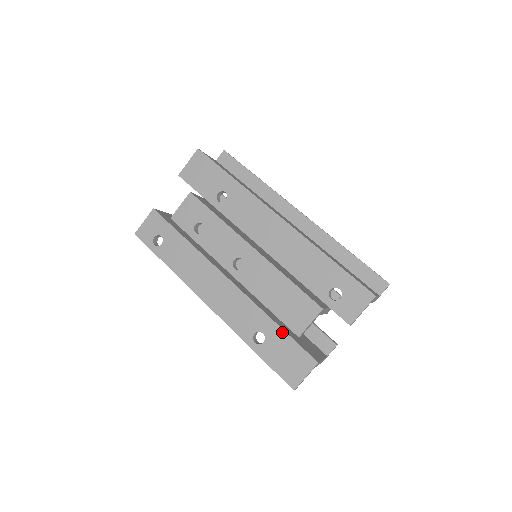
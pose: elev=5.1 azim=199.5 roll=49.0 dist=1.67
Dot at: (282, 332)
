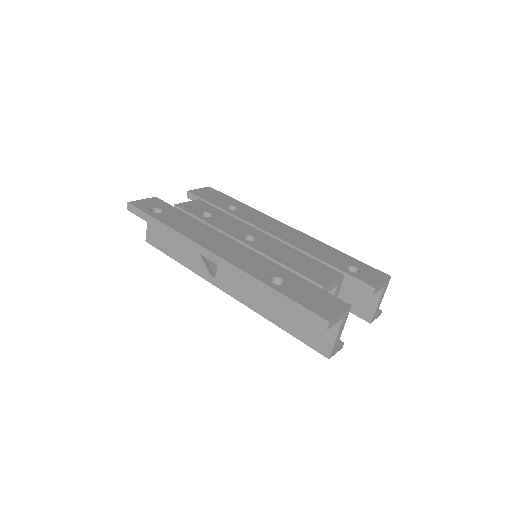
Dot at: (305, 281)
